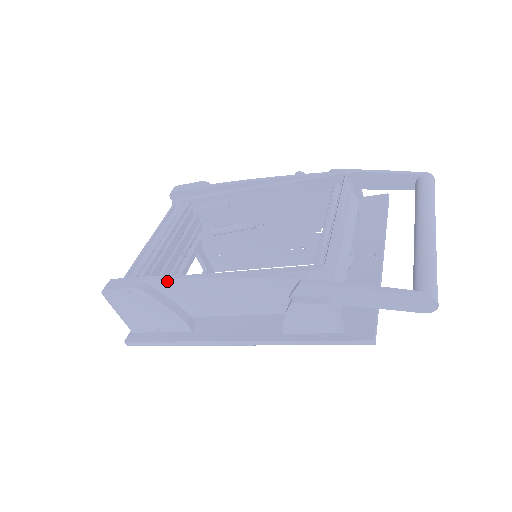
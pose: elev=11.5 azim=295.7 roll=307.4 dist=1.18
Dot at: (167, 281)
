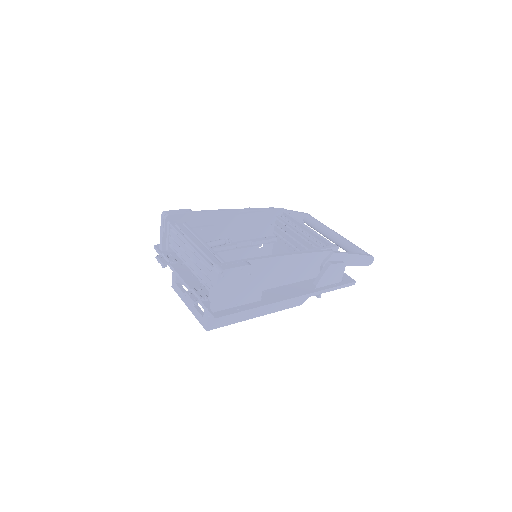
Dot at: (262, 260)
